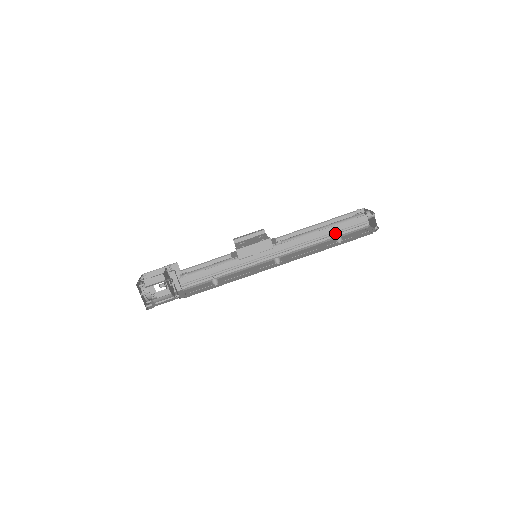
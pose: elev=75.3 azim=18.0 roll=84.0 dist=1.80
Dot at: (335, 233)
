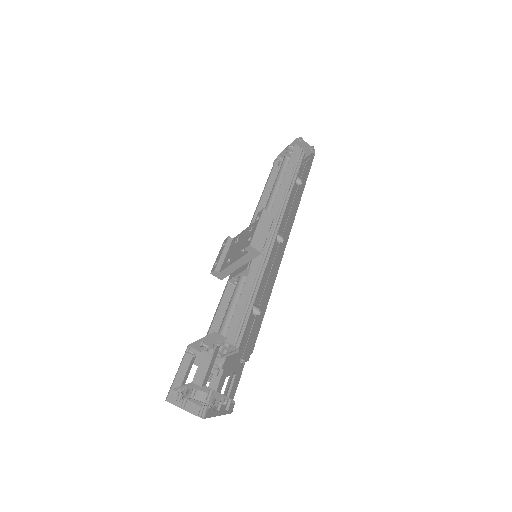
Dot at: (293, 175)
